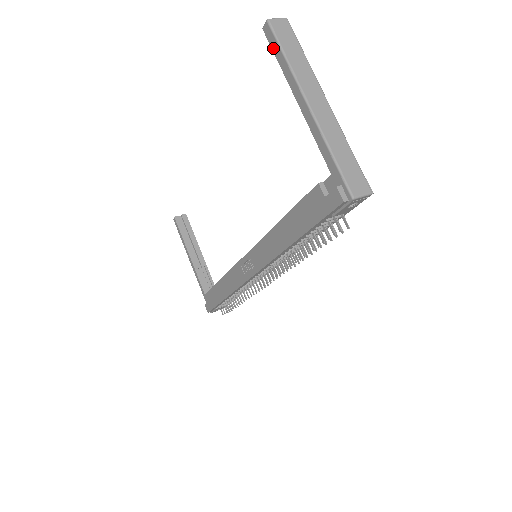
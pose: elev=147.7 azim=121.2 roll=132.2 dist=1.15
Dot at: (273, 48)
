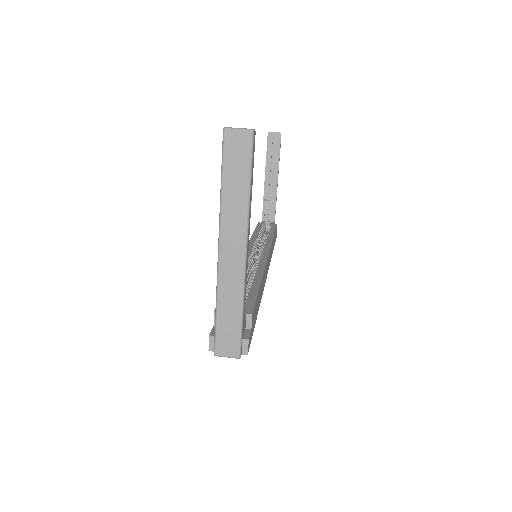
Dot at: (223, 161)
